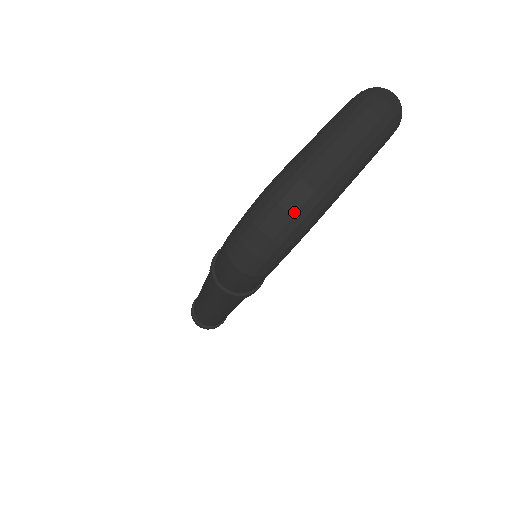
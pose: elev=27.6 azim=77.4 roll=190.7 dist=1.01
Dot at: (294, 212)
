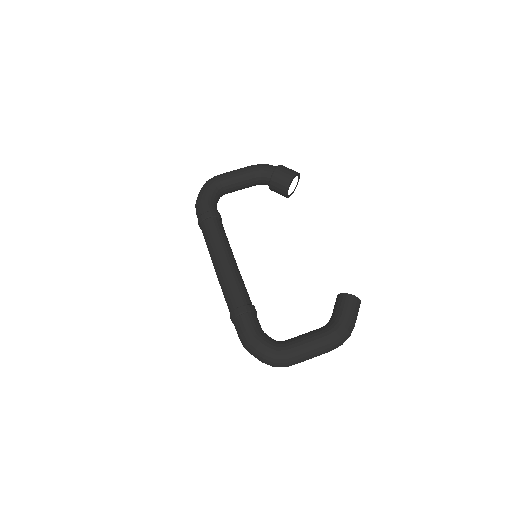
Dot at: occluded
